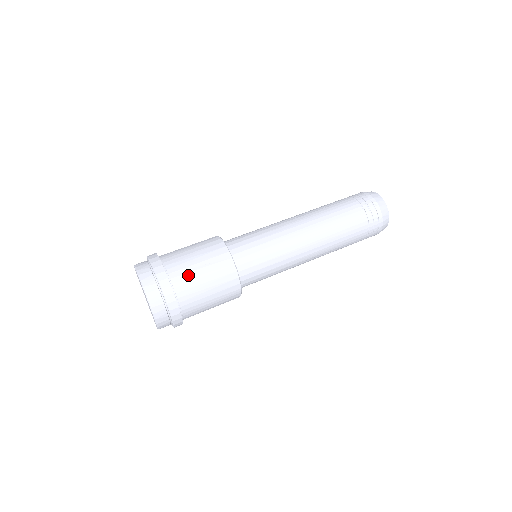
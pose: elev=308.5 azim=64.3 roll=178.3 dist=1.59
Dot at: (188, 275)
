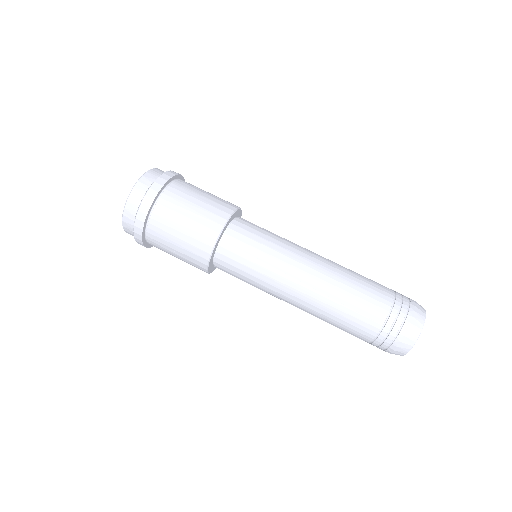
Dot at: (163, 248)
